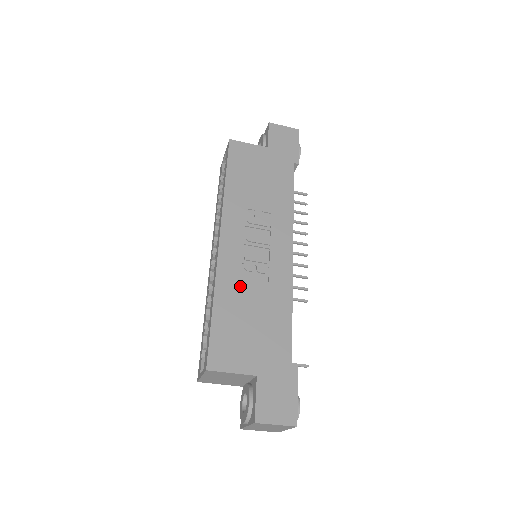
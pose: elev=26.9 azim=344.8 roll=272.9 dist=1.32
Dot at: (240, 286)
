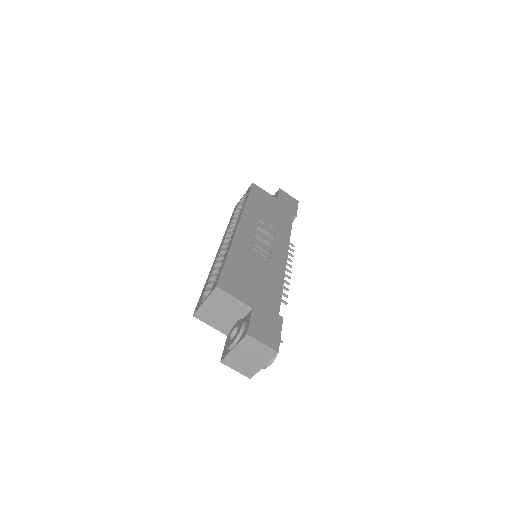
Dot at: (248, 255)
